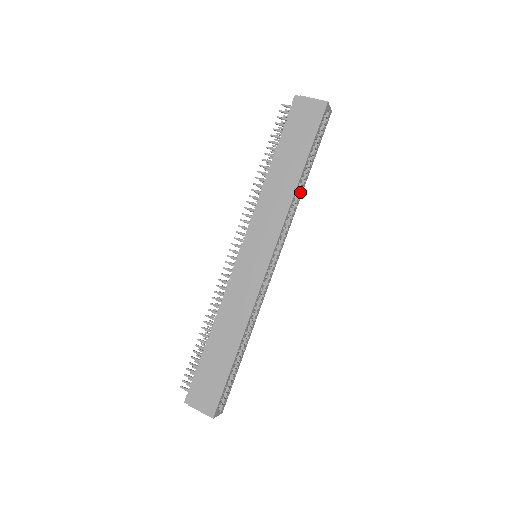
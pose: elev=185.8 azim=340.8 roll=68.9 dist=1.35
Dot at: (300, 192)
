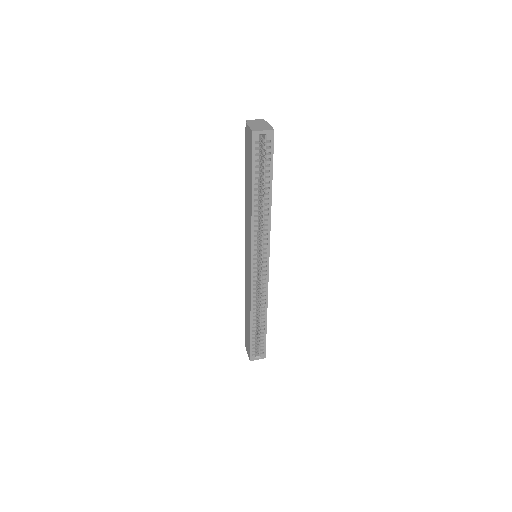
Dot at: (268, 208)
